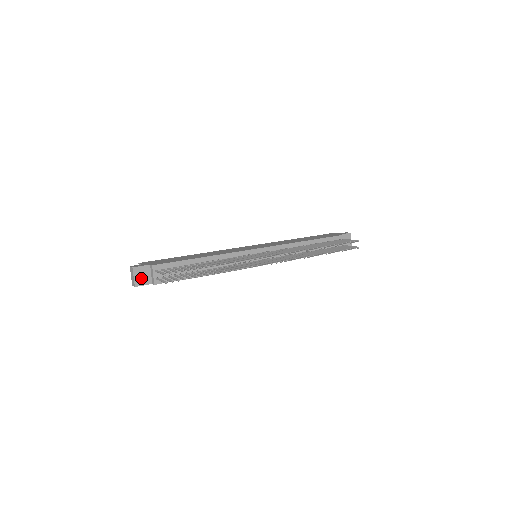
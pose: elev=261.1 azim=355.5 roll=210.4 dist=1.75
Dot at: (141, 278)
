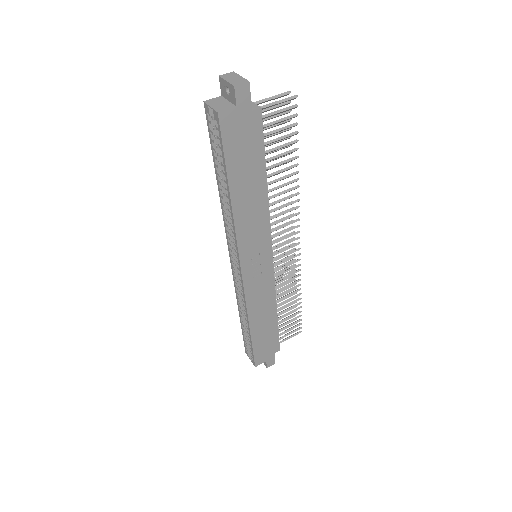
Dot at: occluded
